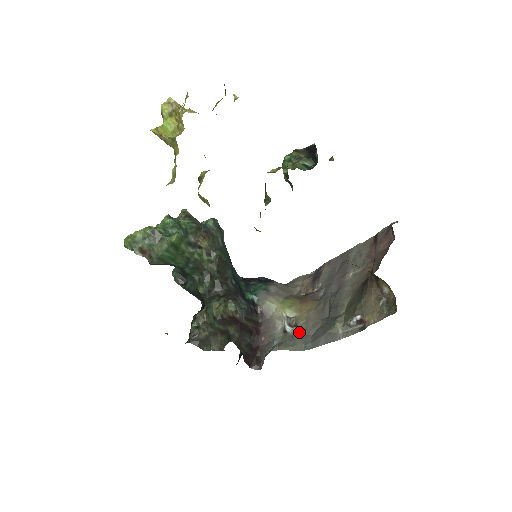
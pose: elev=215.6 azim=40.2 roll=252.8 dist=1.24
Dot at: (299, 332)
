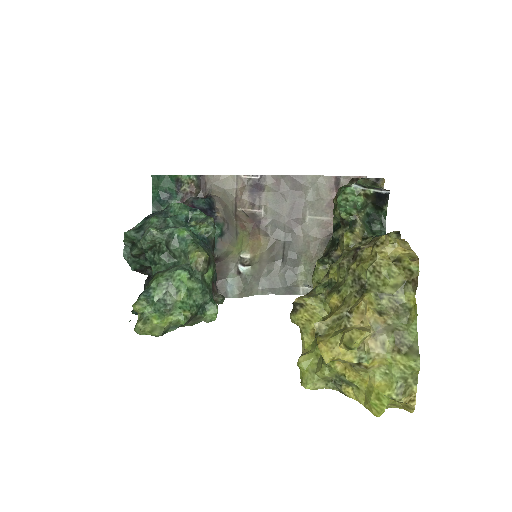
Dot at: (253, 274)
